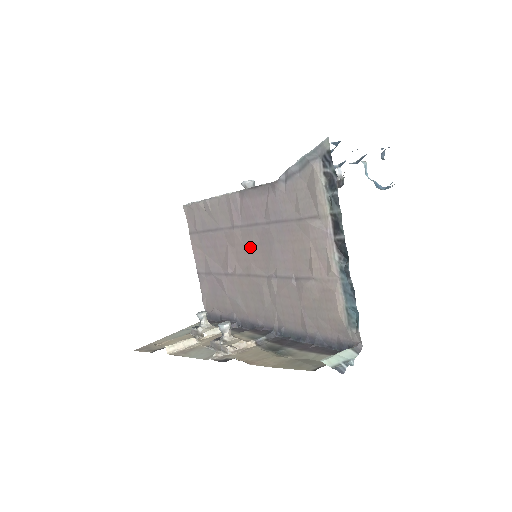
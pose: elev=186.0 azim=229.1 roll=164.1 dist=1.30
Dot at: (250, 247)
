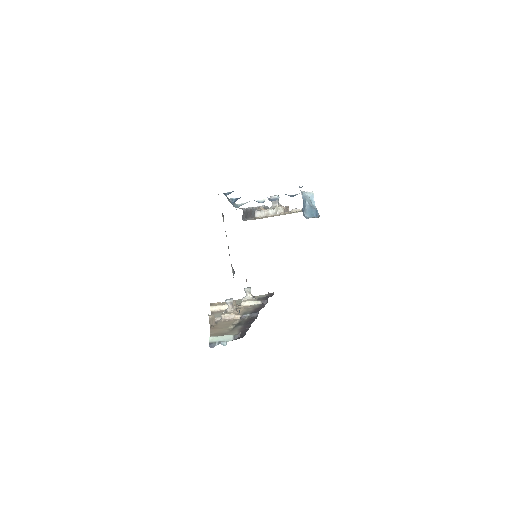
Dot at: occluded
